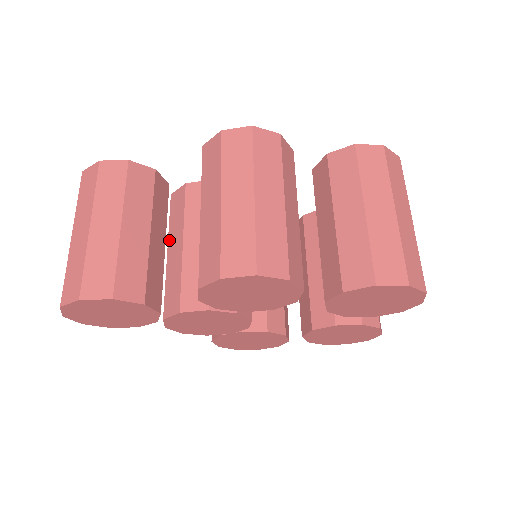
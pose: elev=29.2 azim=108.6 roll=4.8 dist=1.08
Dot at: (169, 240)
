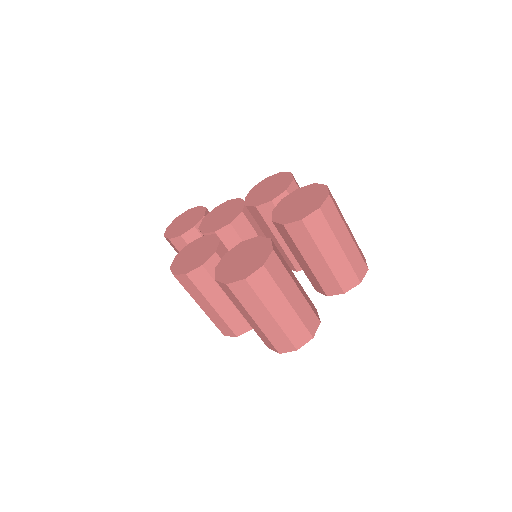
Dot at: occluded
